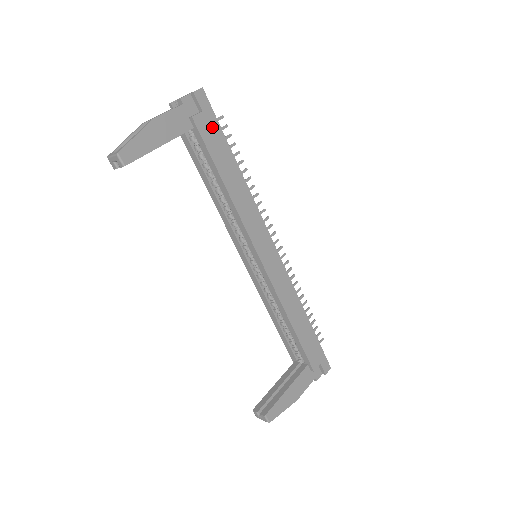
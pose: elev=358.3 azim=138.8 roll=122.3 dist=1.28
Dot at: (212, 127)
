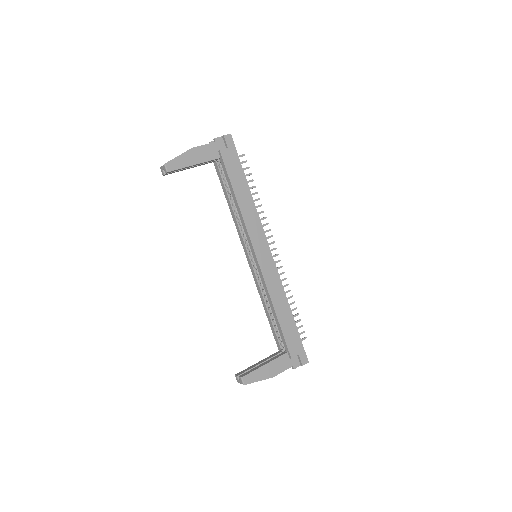
Dot at: (233, 159)
